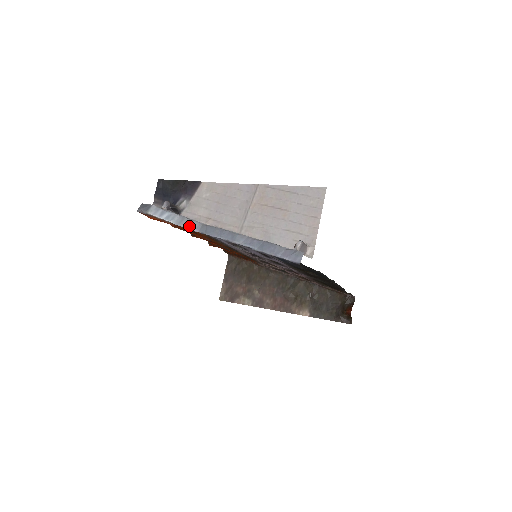
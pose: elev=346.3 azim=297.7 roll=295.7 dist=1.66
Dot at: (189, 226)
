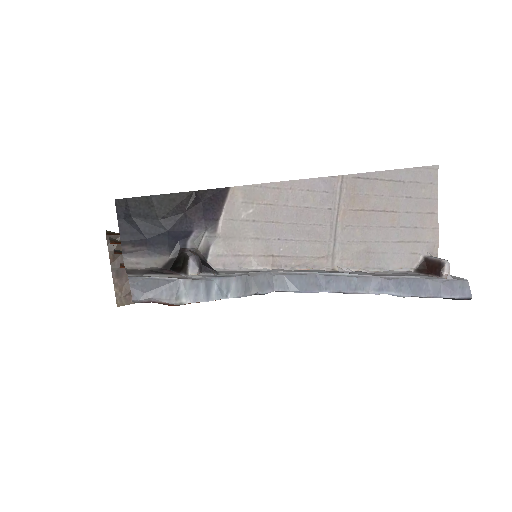
Dot at: (258, 289)
